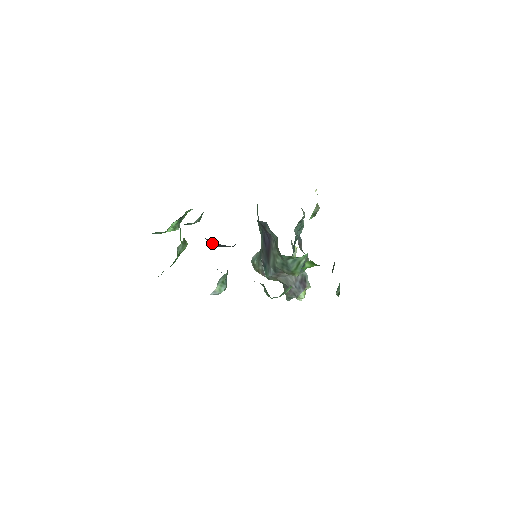
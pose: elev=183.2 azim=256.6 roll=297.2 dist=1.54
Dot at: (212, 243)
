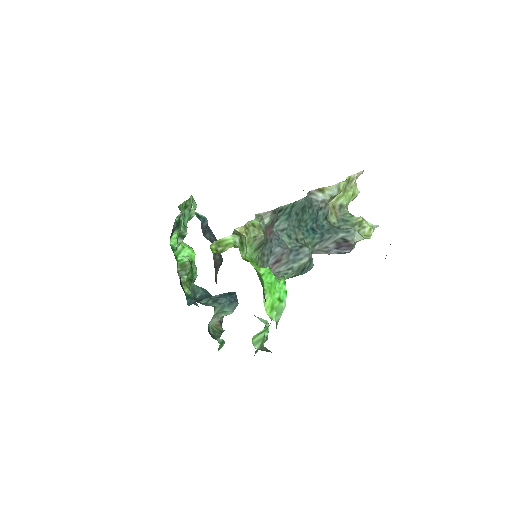
Dot at: occluded
